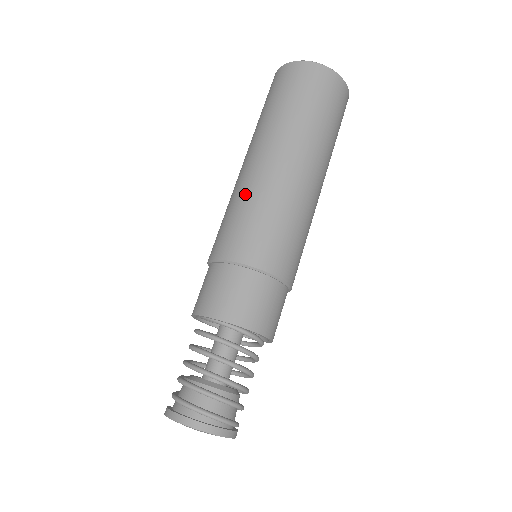
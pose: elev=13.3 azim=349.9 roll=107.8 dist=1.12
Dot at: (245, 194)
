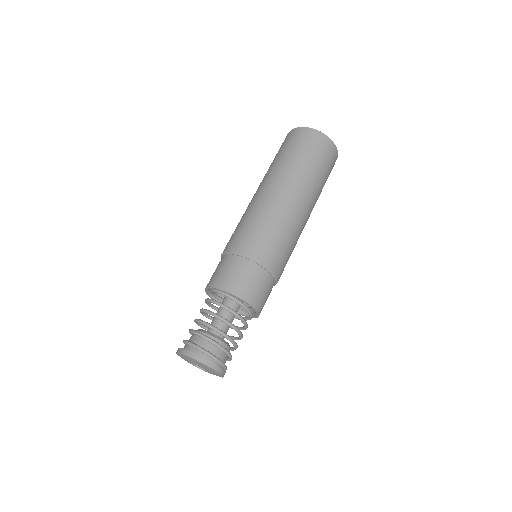
Dot at: (250, 211)
